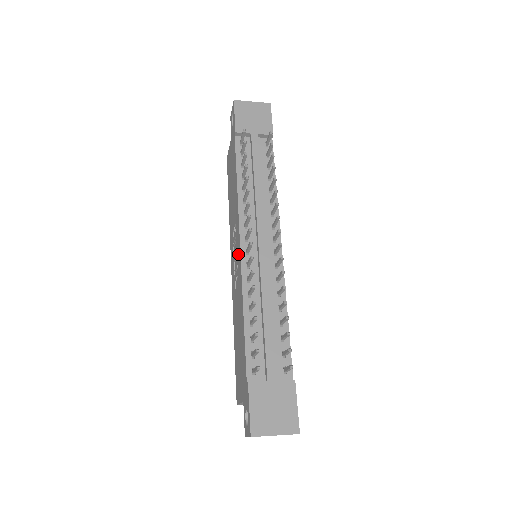
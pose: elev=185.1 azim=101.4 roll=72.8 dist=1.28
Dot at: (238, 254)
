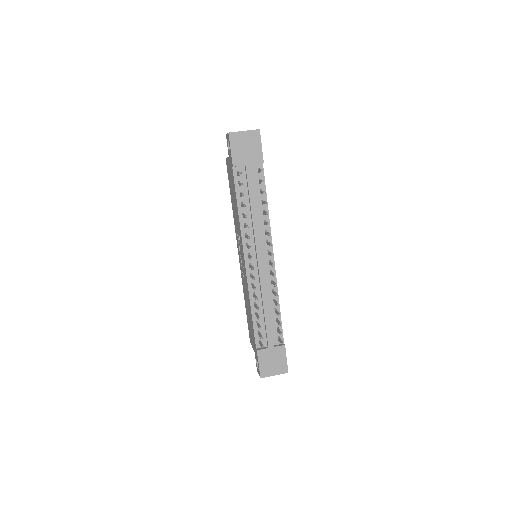
Dot at: (243, 263)
